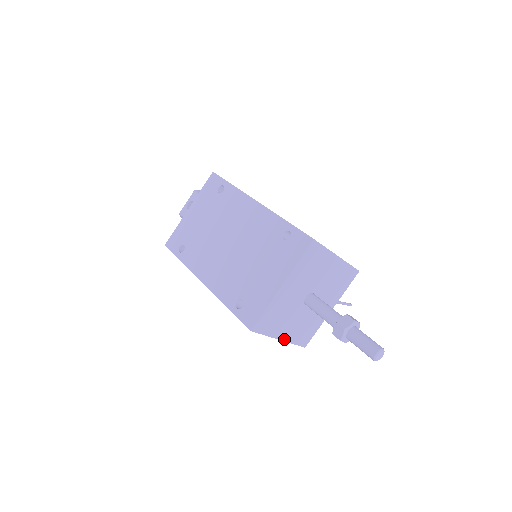
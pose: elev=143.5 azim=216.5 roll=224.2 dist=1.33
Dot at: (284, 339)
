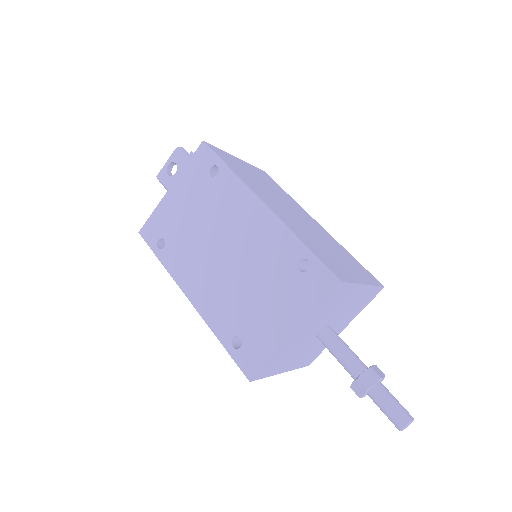
Dot at: (287, 370)
